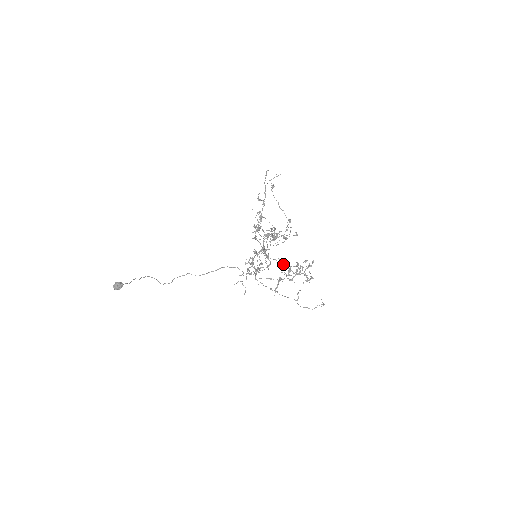
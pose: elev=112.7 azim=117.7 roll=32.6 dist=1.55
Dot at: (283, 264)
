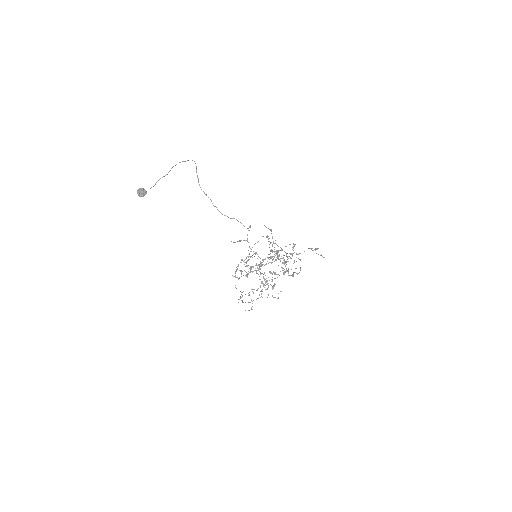
Dot at: occluded
